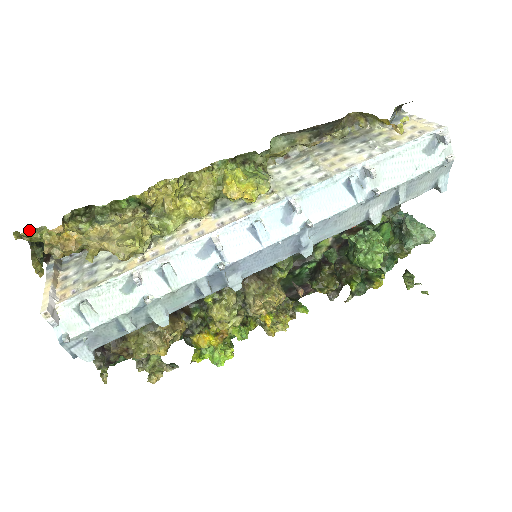
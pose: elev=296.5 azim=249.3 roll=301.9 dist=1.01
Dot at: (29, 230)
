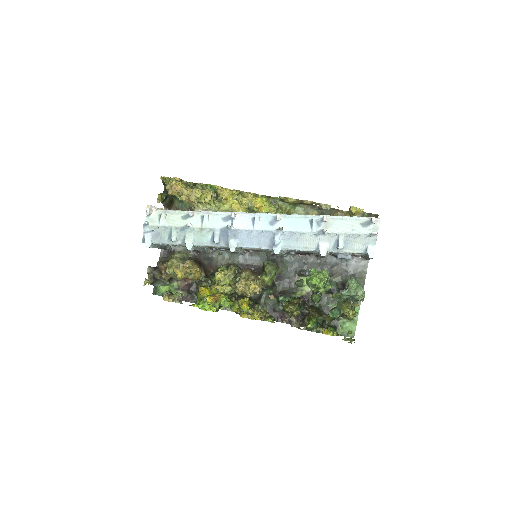
Dot at: (167, 177)
